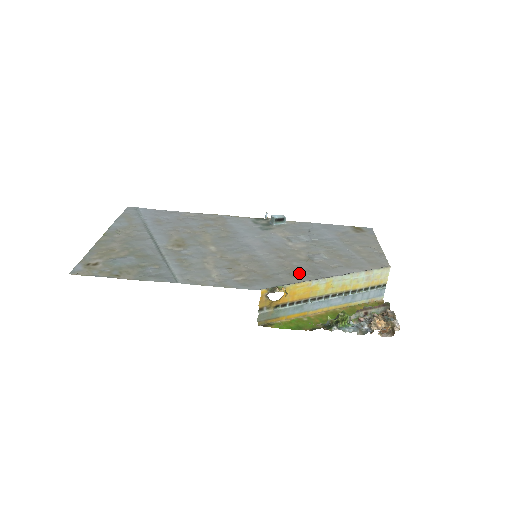
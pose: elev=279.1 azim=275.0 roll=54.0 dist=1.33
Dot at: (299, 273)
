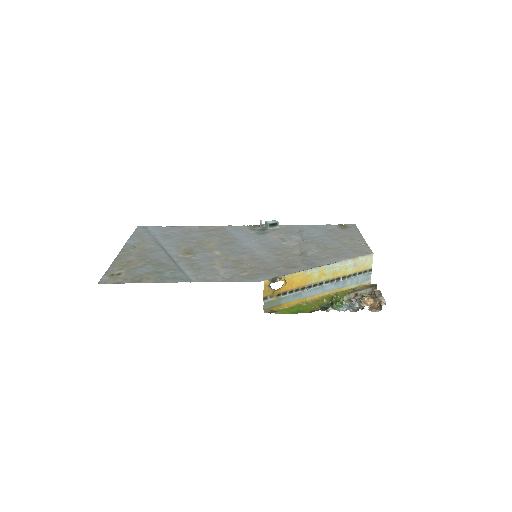
Dot at: (295, 265)
